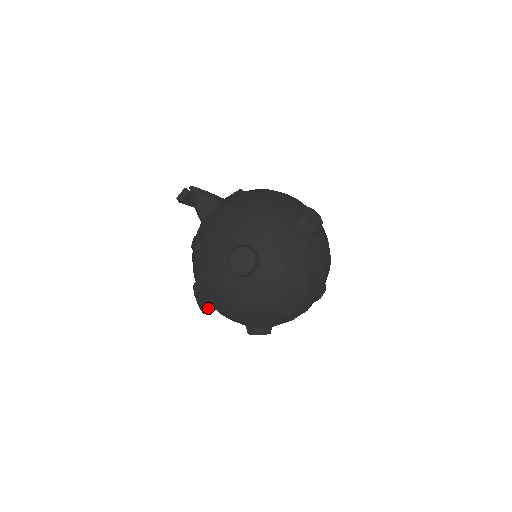
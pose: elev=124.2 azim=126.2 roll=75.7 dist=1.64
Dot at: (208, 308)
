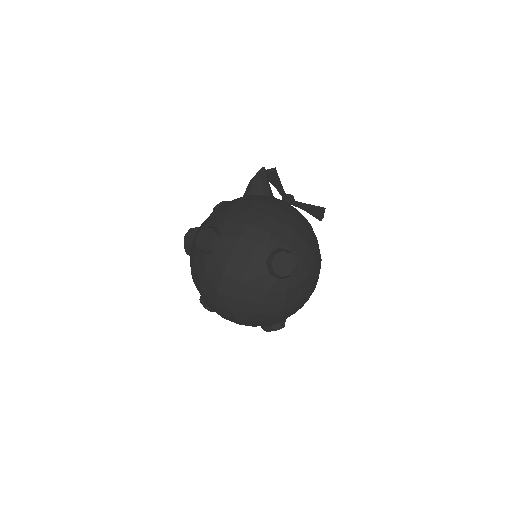
Dot at: occluded
